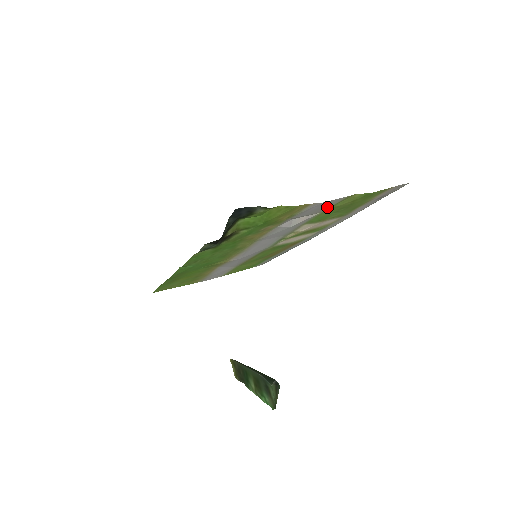
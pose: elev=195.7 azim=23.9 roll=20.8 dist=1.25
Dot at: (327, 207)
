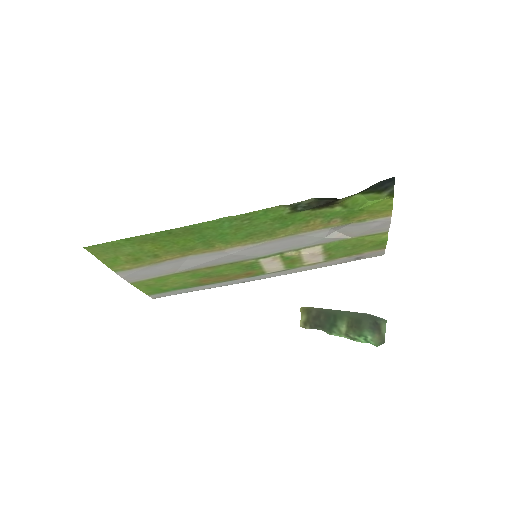
Dot at: (366, 233)
